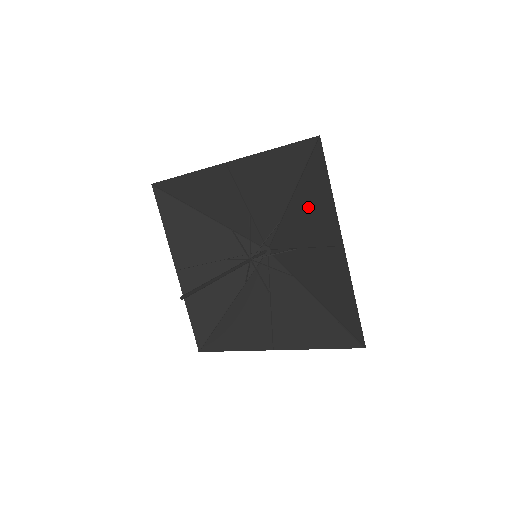
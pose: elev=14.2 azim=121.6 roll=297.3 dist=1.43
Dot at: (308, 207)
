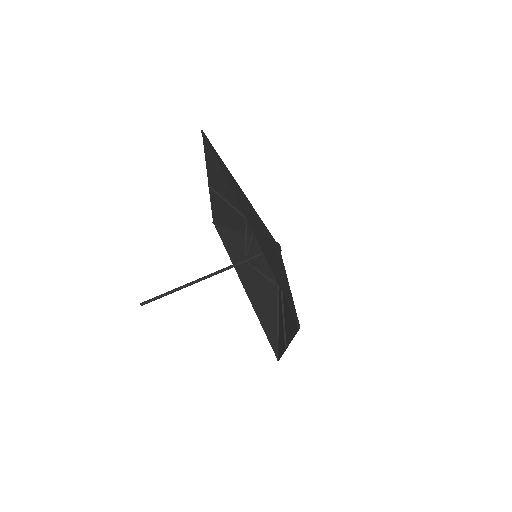
Dot at: (241, 194)
